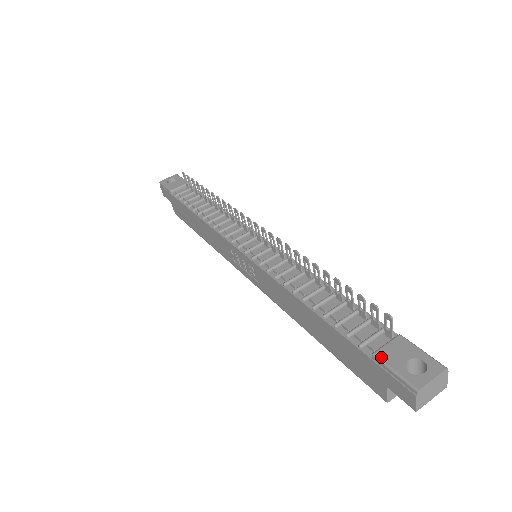
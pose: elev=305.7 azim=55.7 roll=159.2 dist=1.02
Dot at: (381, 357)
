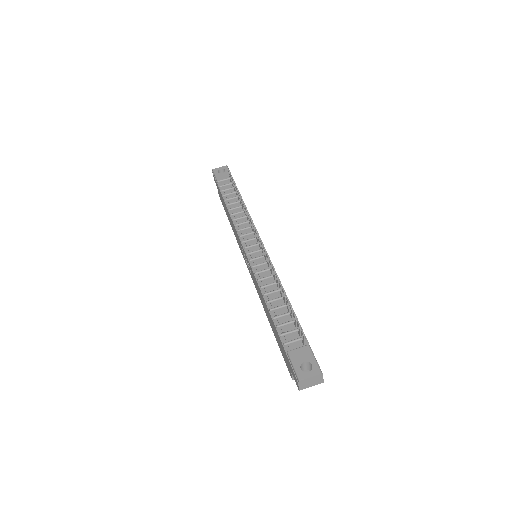
Dot at: (291, 355)
